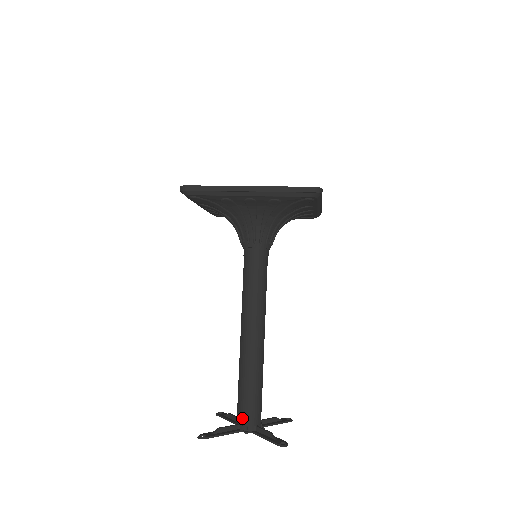
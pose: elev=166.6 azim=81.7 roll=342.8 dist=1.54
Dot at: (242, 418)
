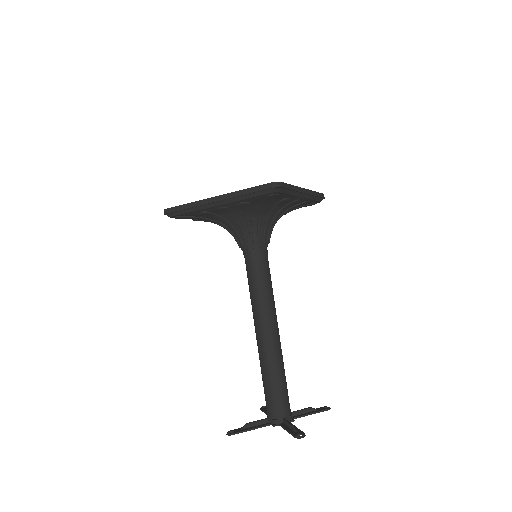
Dot at: (269, 412)
